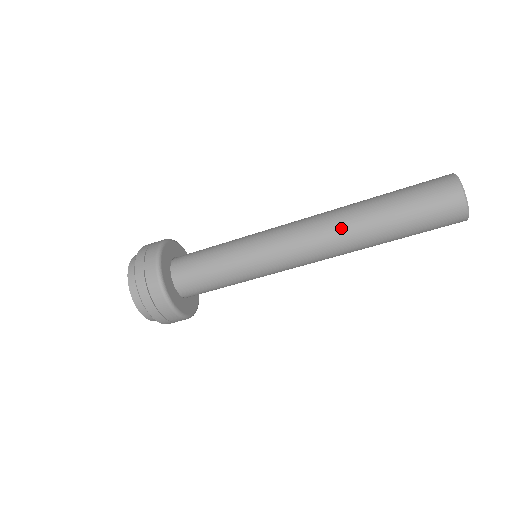
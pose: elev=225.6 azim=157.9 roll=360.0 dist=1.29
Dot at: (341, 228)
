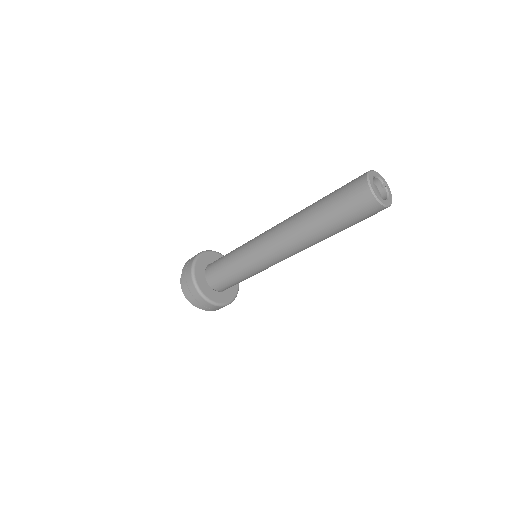
Dot at: (293, 221)
